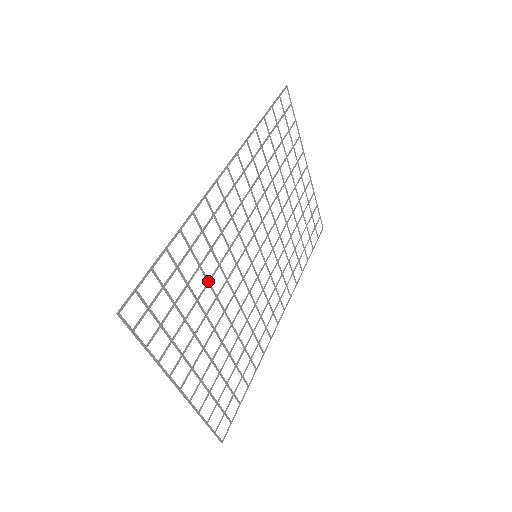
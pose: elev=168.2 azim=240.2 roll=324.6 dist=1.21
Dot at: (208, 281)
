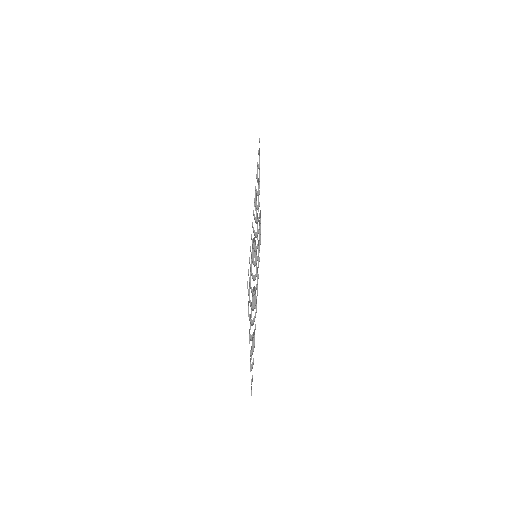
Dot at: occluded
